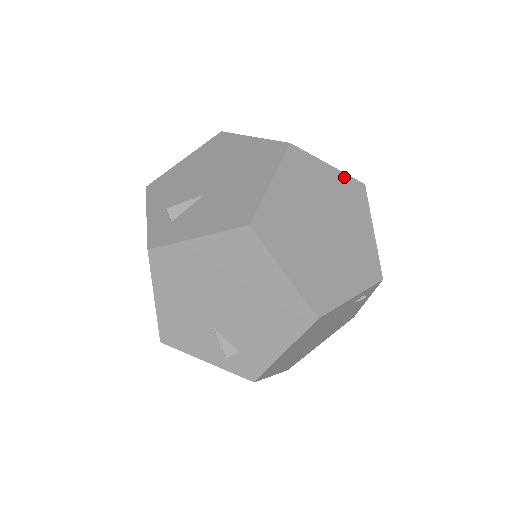
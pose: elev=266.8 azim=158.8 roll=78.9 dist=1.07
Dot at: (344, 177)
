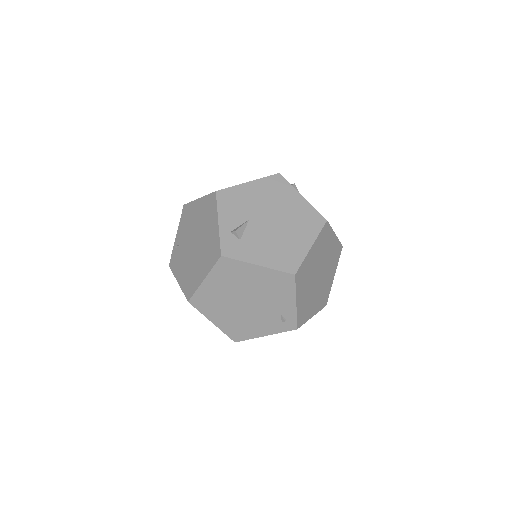
Dot at: (330, 288)
